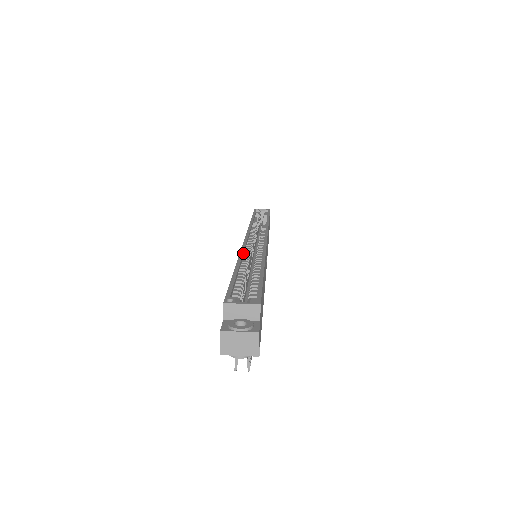
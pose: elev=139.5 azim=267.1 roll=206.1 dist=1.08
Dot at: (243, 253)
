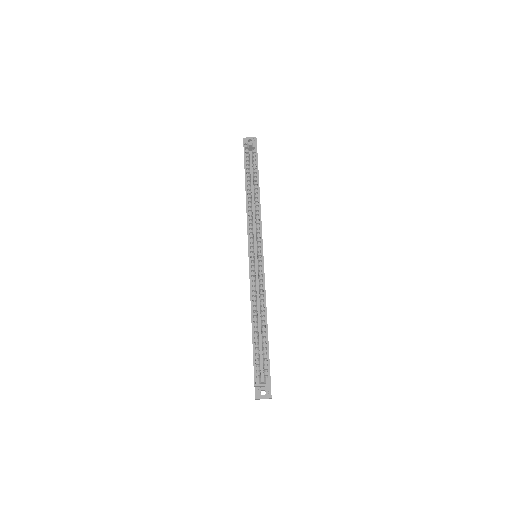
Dot at: (252, 295)
